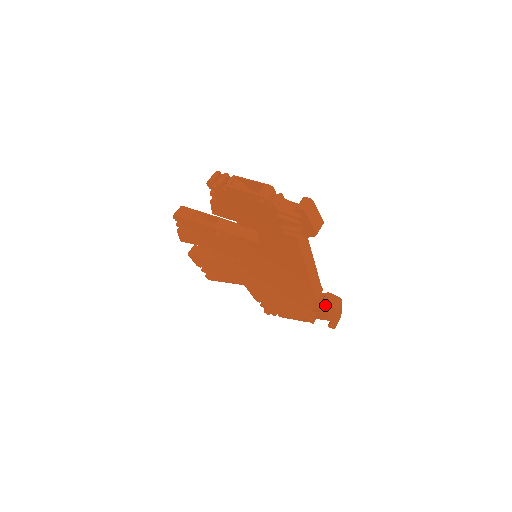
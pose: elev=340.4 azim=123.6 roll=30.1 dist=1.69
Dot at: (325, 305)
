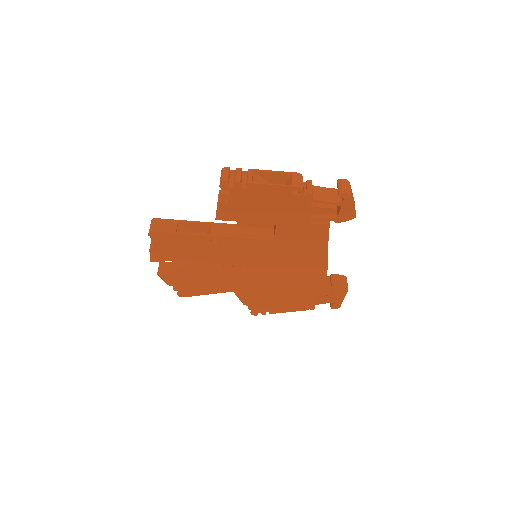
Dot at: (336, 288)
